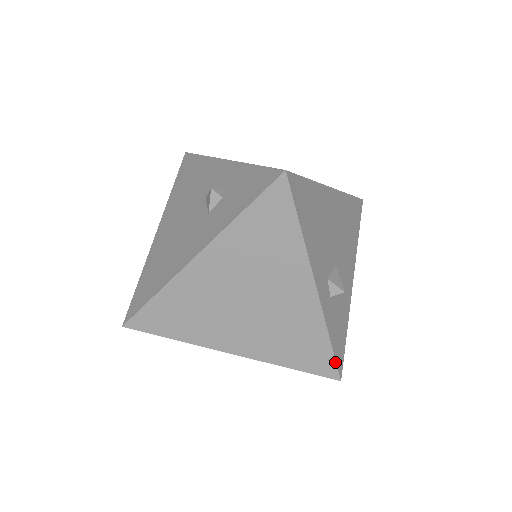
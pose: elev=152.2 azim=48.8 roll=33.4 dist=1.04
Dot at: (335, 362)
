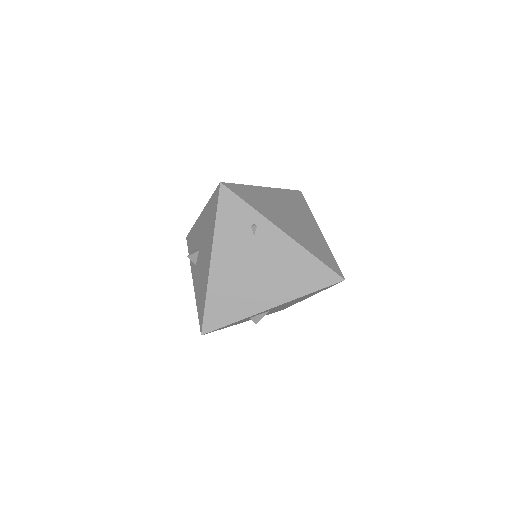
Dot at: (339, 268)
